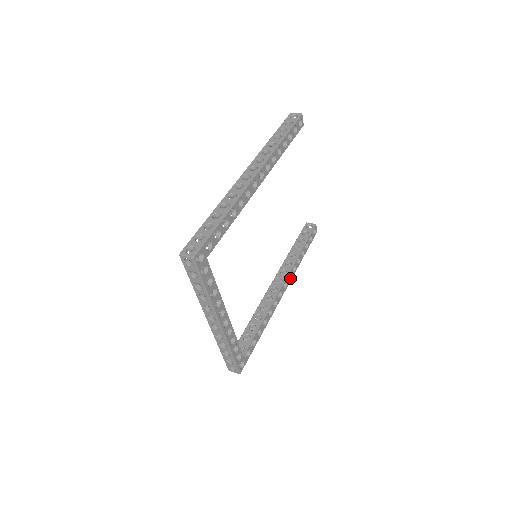
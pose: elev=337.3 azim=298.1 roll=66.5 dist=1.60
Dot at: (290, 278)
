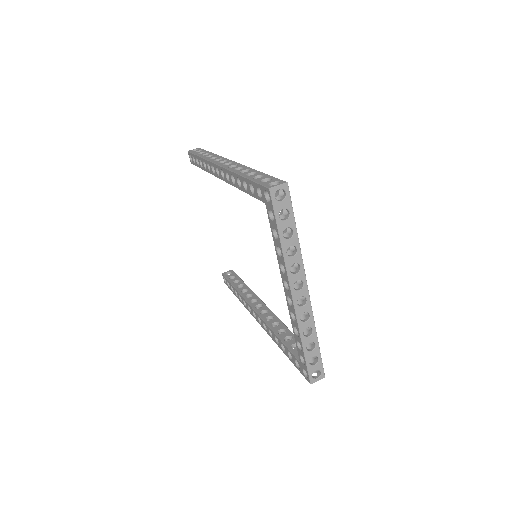
Dot at: occluded
